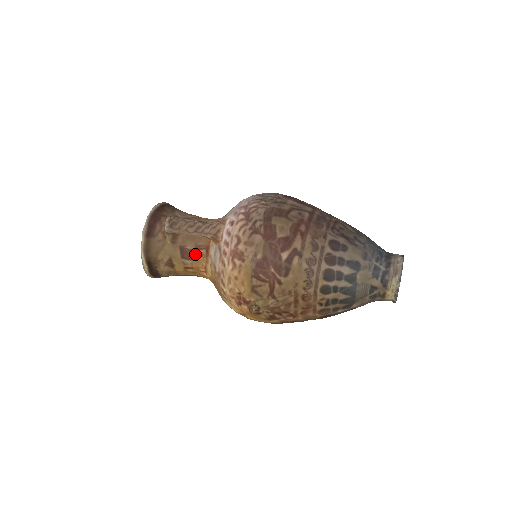
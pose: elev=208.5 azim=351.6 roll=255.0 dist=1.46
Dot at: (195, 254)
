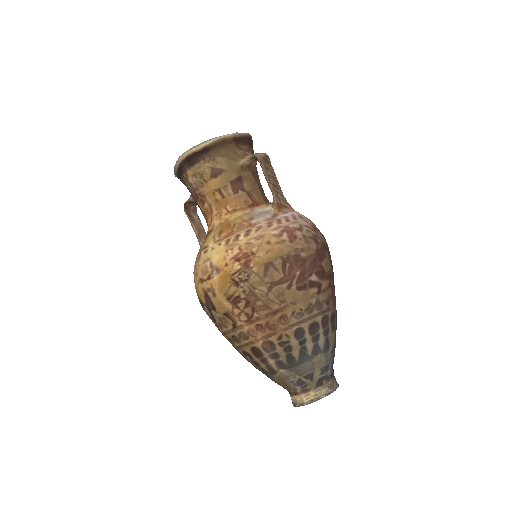
Dot at: (242, 194)
